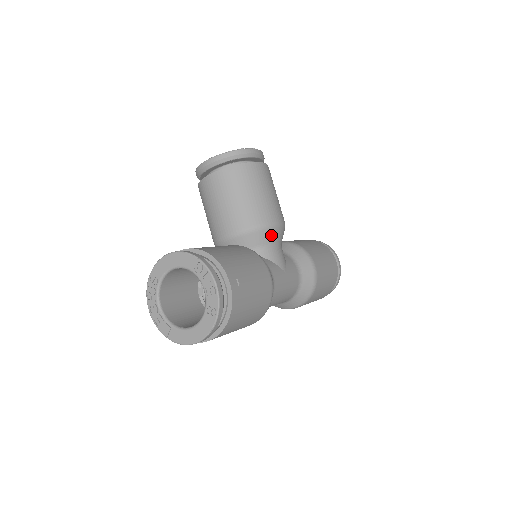
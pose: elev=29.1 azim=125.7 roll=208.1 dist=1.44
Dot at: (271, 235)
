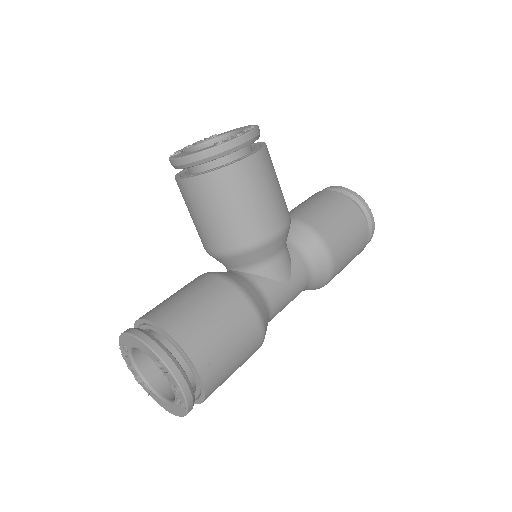
Dot at: (267, 251)
